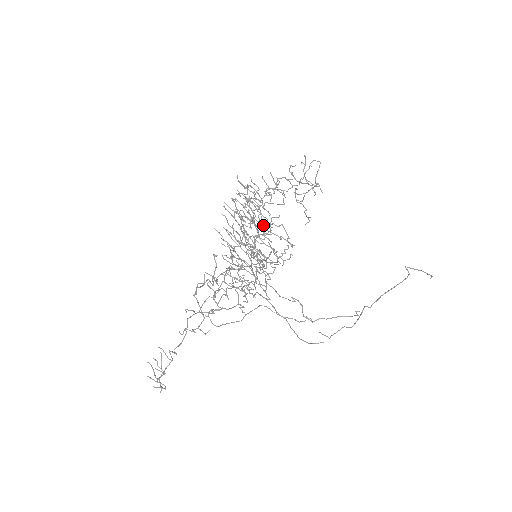
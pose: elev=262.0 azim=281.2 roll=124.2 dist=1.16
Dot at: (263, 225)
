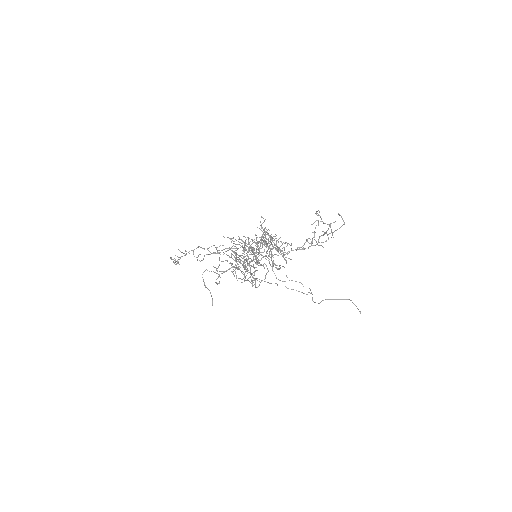
Dot at: (272, 239)
